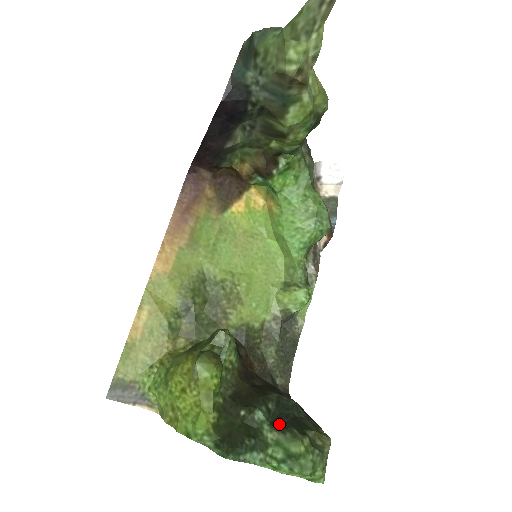
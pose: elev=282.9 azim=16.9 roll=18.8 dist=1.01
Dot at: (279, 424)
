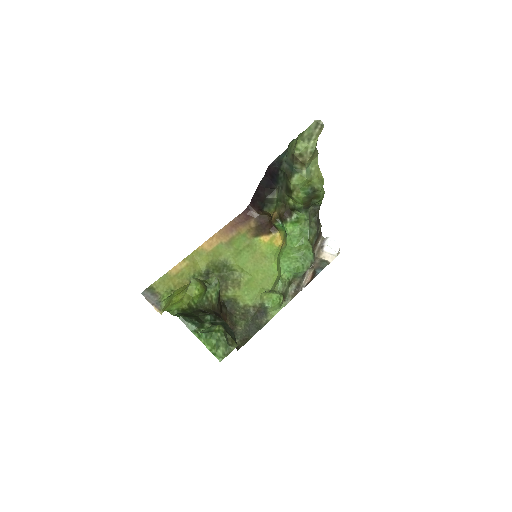
Dot at: occluded
